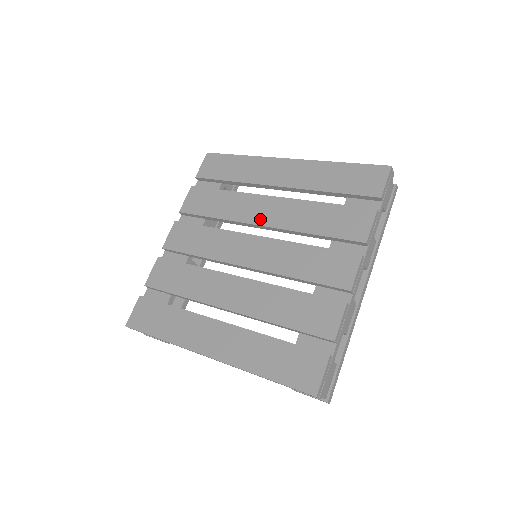
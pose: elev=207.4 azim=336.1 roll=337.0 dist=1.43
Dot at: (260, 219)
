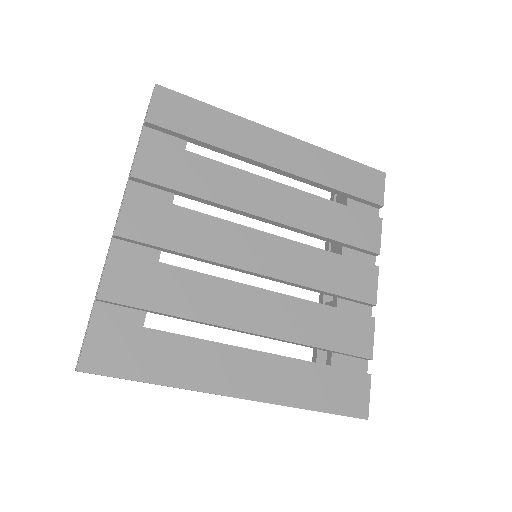
Dot at: (265, 210)
